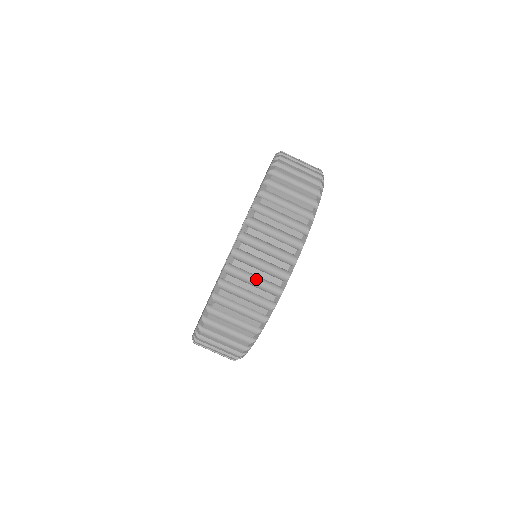
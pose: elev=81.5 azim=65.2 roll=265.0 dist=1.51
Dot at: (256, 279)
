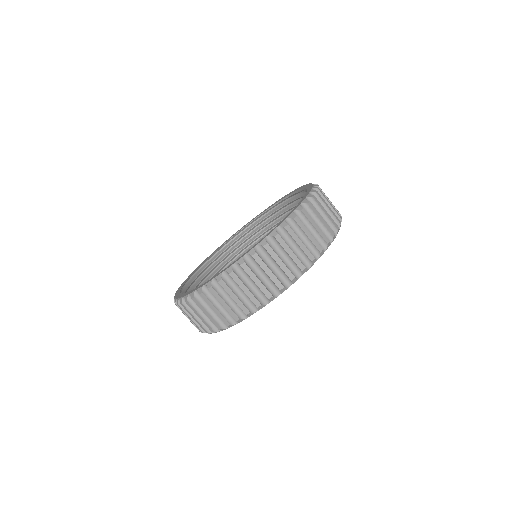
Dot at: (232, 299)
